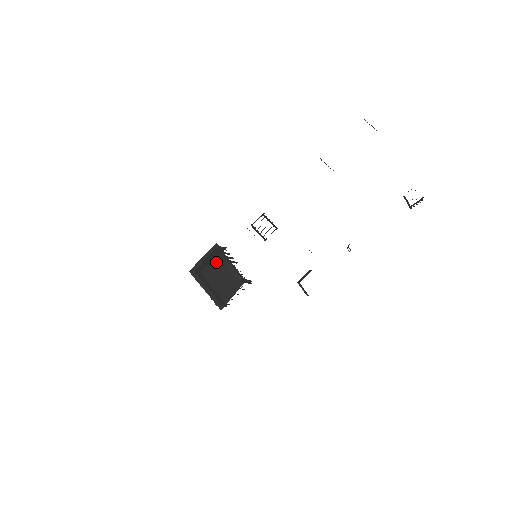
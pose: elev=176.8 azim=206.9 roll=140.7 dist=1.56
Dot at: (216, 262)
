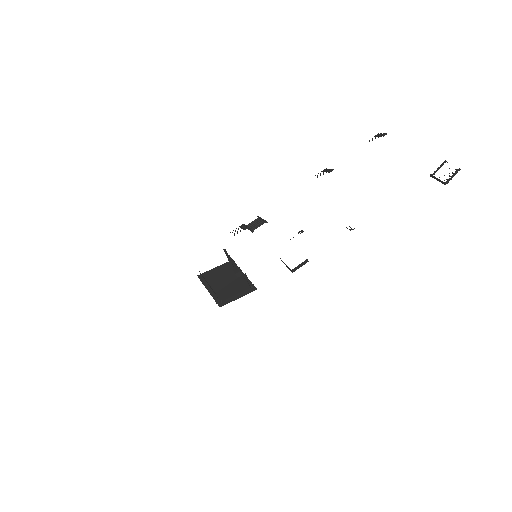
Dot at: (227, 272)
